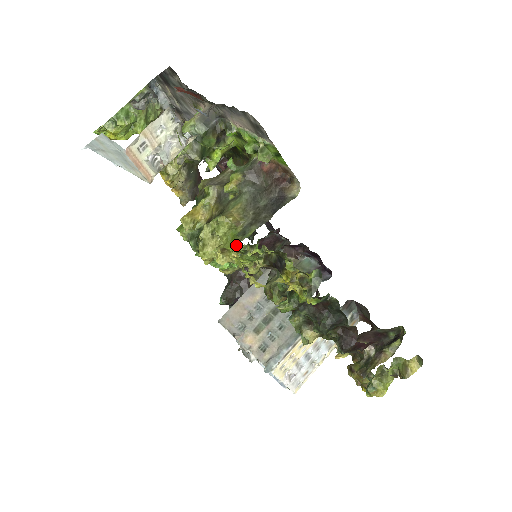
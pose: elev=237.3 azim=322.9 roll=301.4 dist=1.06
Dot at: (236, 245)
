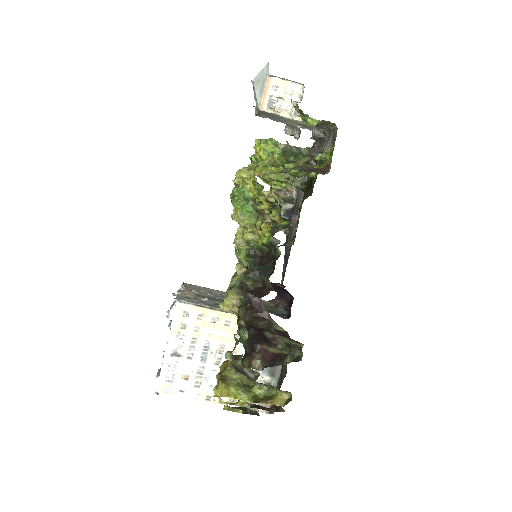
Dot at: occluded
